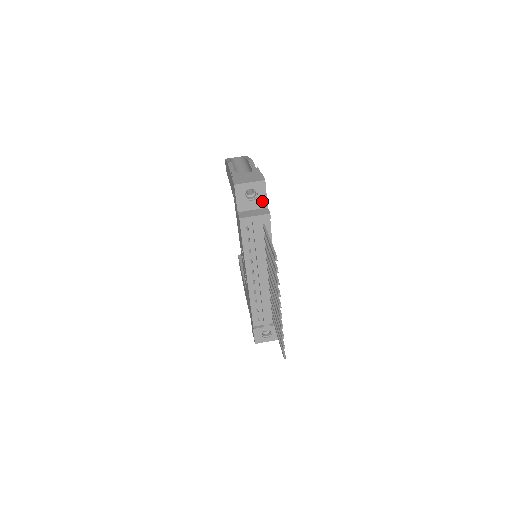
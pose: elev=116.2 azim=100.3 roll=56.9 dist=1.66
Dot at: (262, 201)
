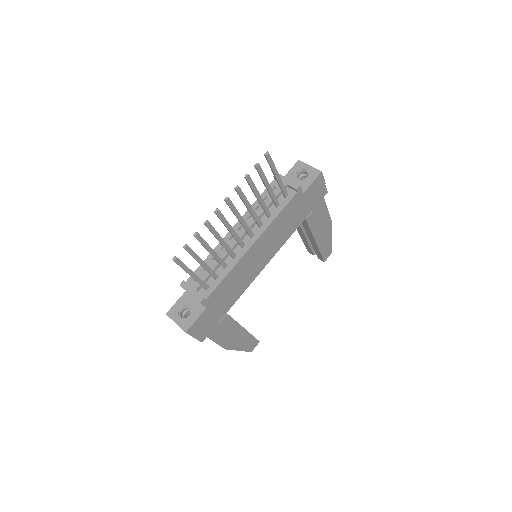
Dot at: (305, 185)
